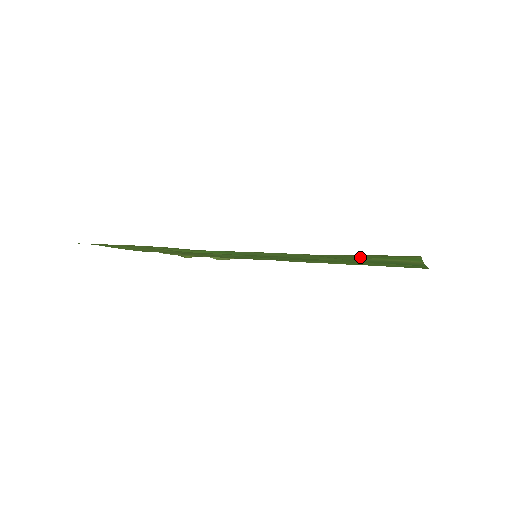
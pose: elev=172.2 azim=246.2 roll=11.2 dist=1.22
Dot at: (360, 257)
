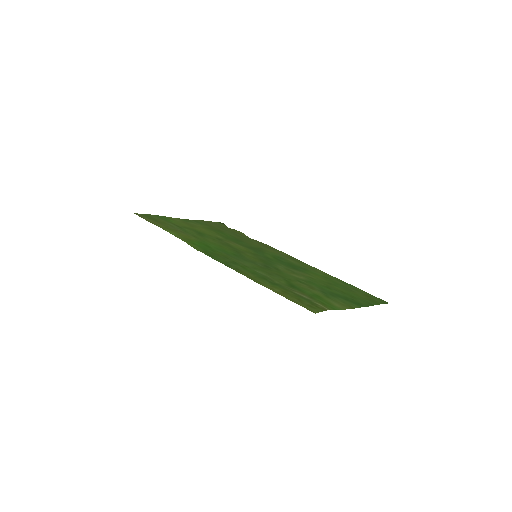
Dot at: (304, 290)
